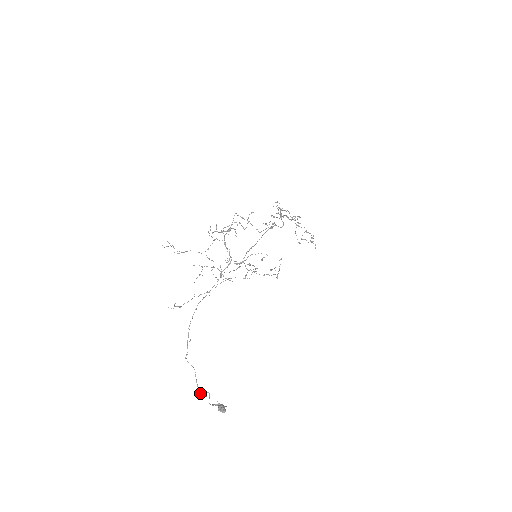
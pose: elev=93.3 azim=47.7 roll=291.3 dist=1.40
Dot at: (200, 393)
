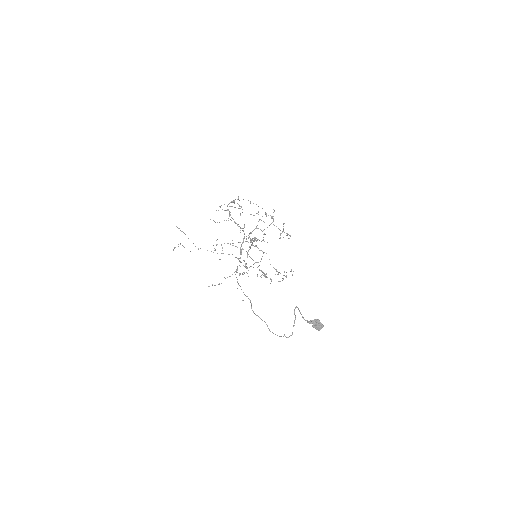
Dot at: (285, 336)
